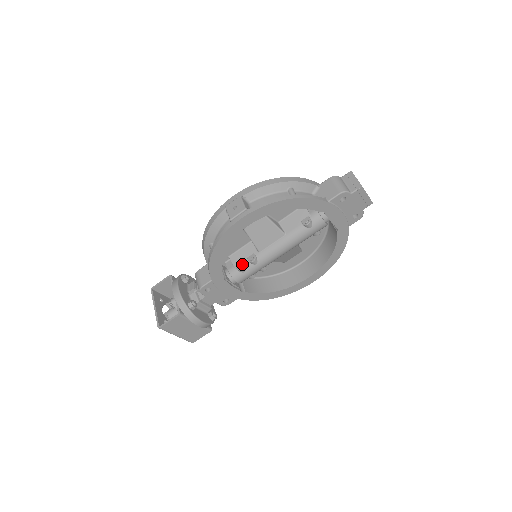
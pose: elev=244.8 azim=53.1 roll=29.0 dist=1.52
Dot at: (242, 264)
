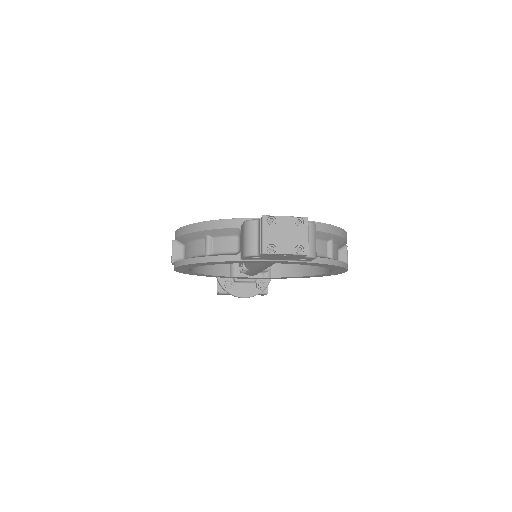
Dot at: (240, 267)
